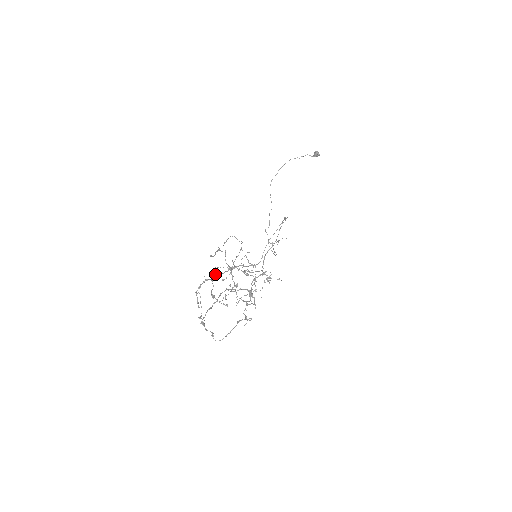
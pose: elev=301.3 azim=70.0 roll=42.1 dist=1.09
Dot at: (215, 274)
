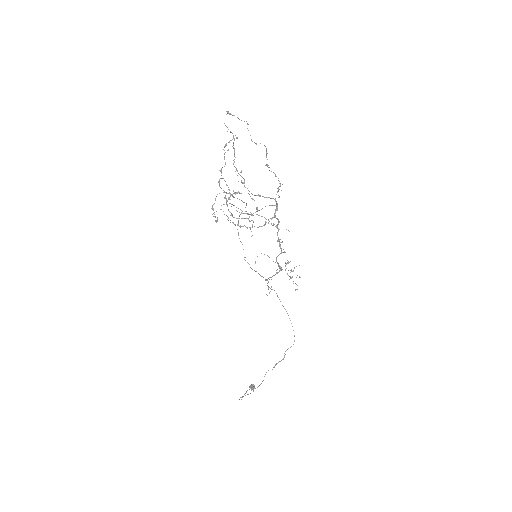
Dot at: (220, 178)
